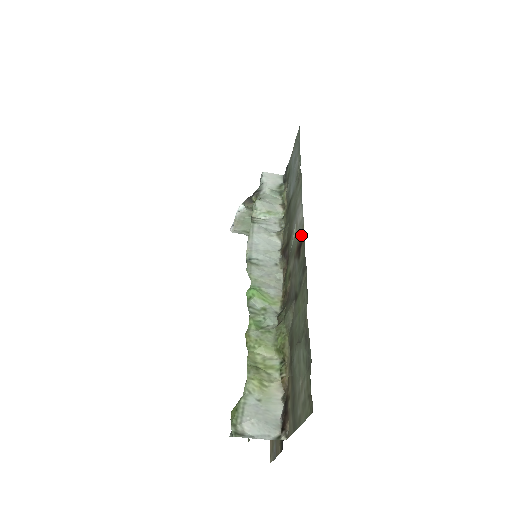
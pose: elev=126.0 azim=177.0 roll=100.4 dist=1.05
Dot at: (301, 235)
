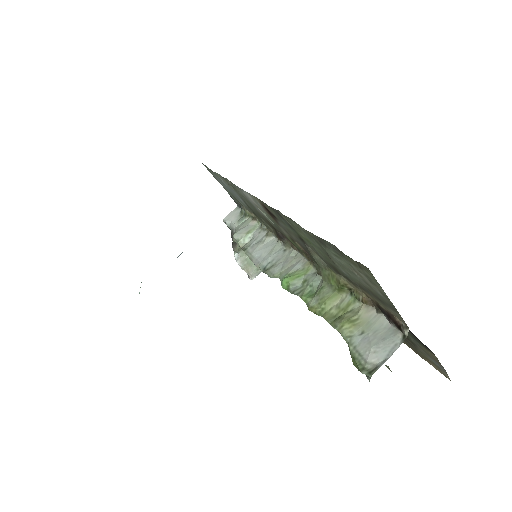
Dot at: (260, 204)
